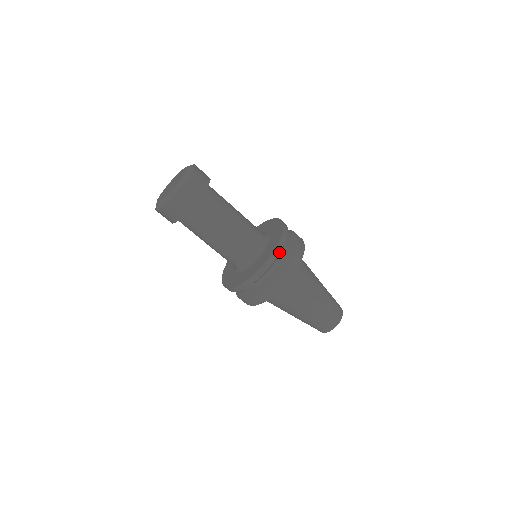
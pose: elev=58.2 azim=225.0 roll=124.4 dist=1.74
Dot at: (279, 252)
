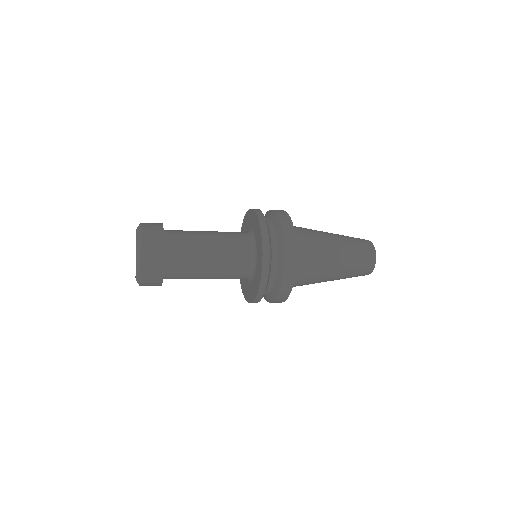
Dot at: occluded
